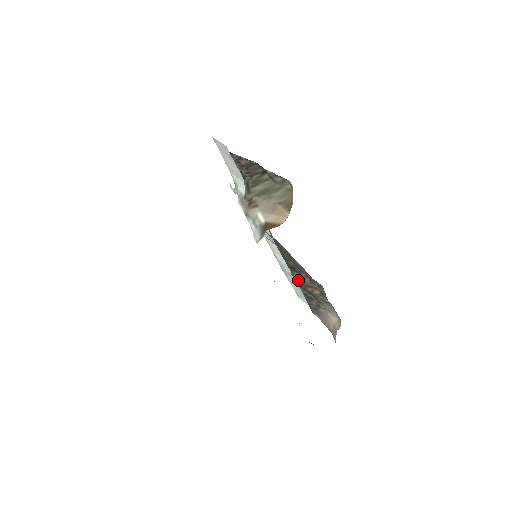
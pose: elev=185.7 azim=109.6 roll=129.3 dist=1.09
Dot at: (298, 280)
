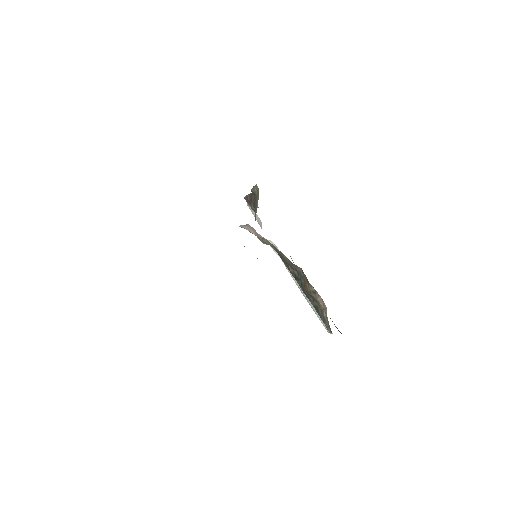
Dot at: (303, 290)
